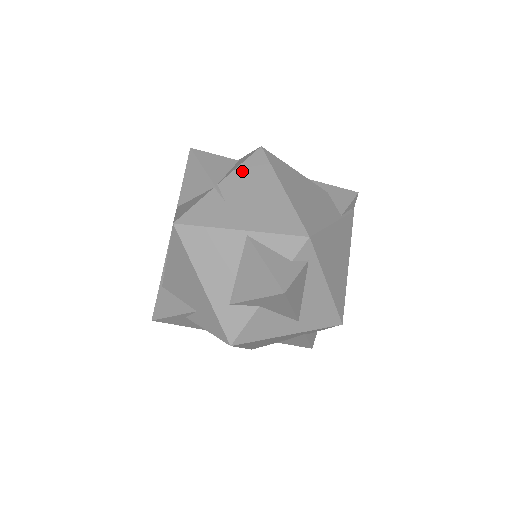
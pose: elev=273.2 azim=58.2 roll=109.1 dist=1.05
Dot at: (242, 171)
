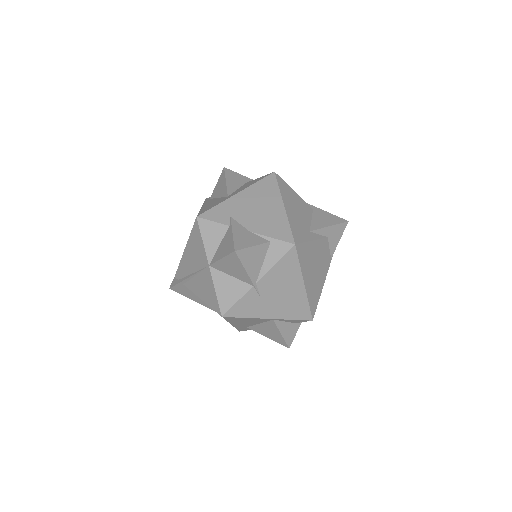
Dot at: (276, 271)
